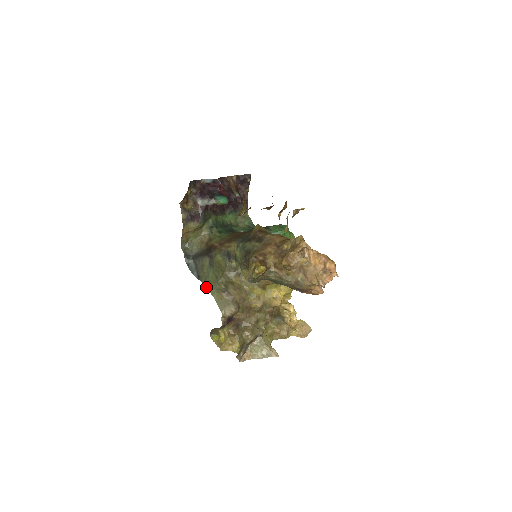
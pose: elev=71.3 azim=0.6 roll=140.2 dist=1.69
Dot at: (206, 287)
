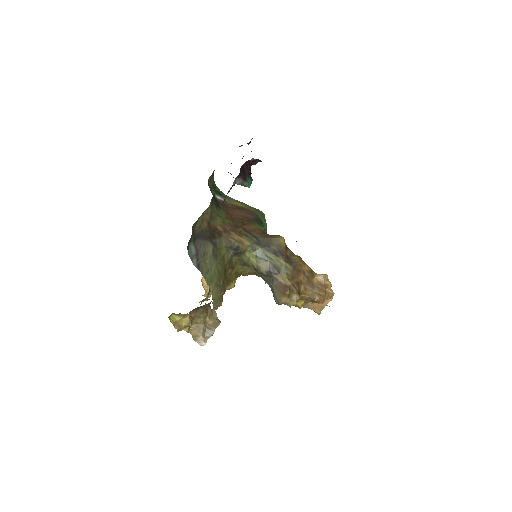
Dot at: (207, 282)
